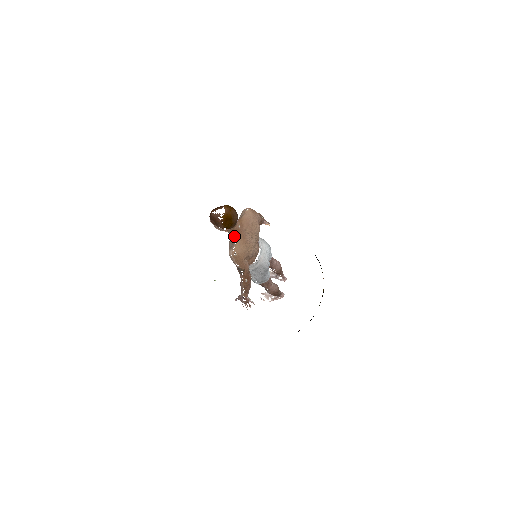
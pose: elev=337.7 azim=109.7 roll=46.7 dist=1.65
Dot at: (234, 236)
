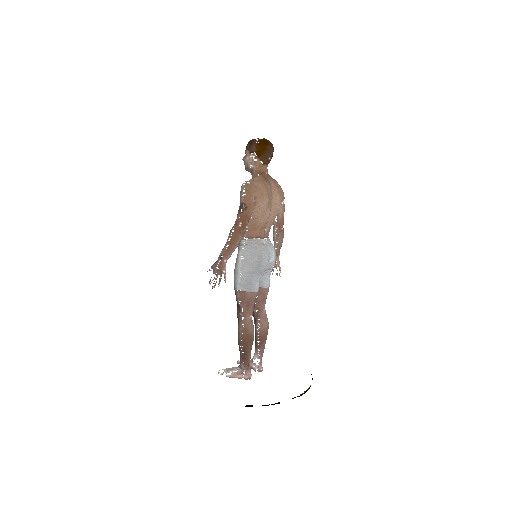
Dot at: (257, 175)
